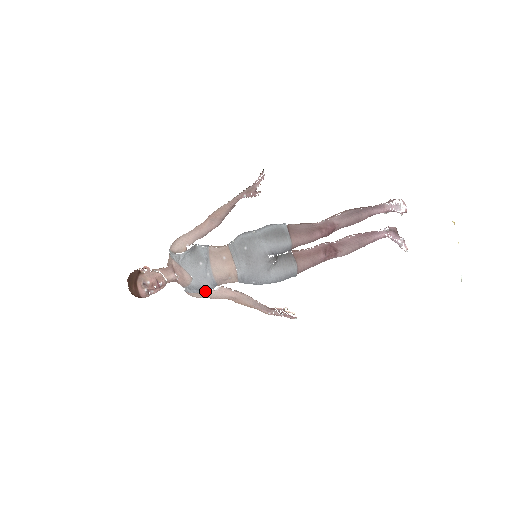
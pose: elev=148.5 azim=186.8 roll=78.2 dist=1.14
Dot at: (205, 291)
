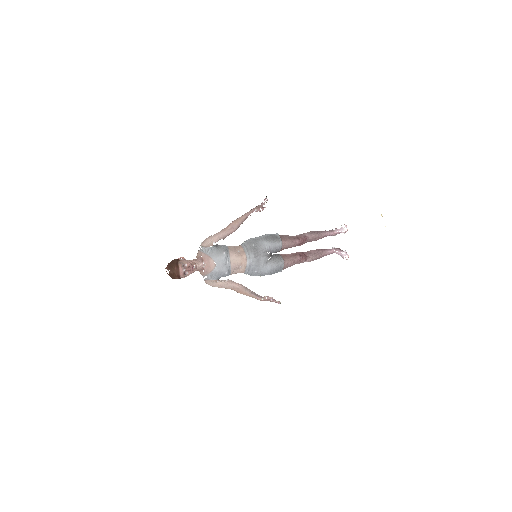
Dot at: (219, 280)
